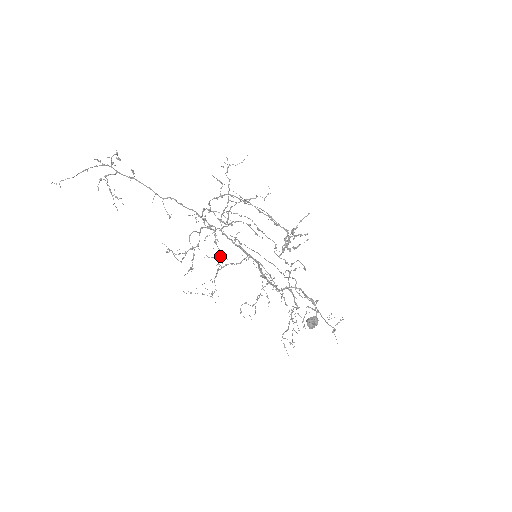
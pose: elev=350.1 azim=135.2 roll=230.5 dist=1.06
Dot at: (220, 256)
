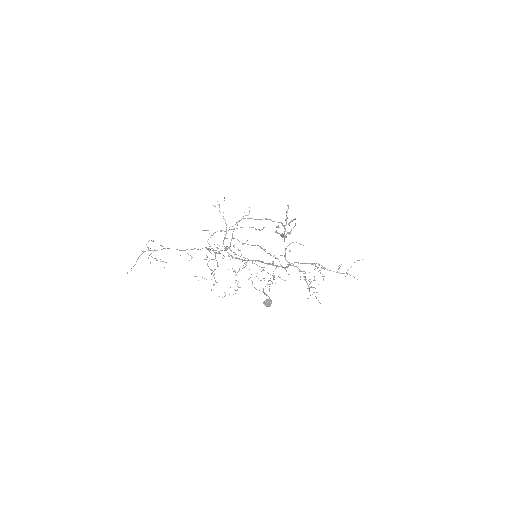
Dot at: occluded
